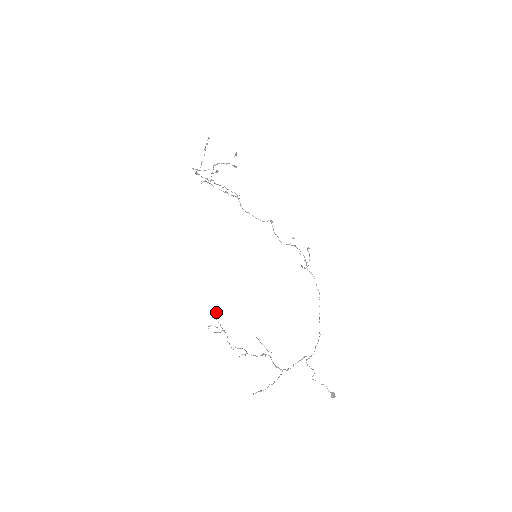
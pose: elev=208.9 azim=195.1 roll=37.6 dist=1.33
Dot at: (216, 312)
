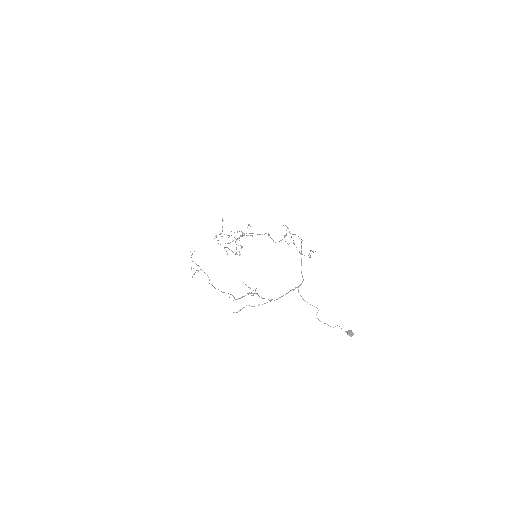
Dot at: (192, 253)
